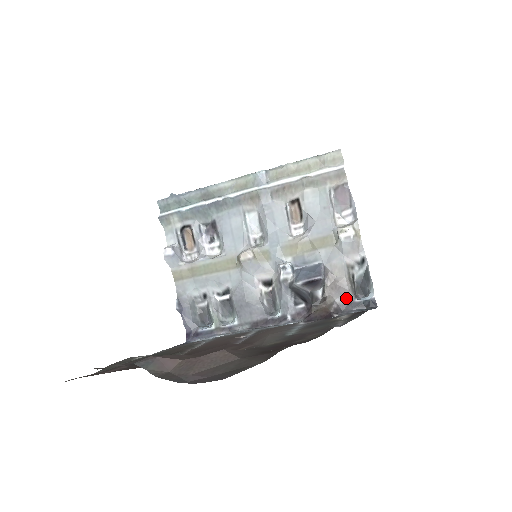
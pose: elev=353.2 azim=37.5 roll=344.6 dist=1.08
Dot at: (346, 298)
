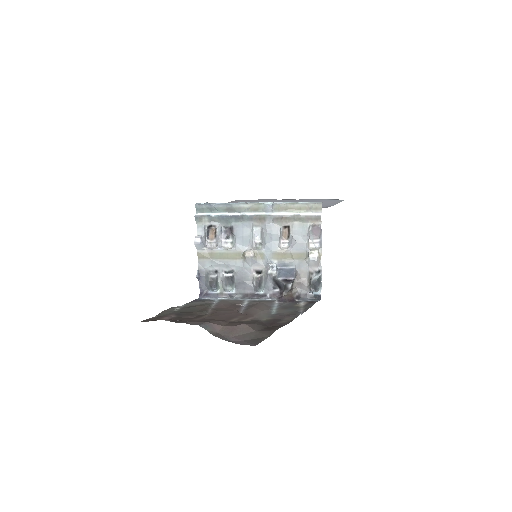
Dot at: (304, 291)
